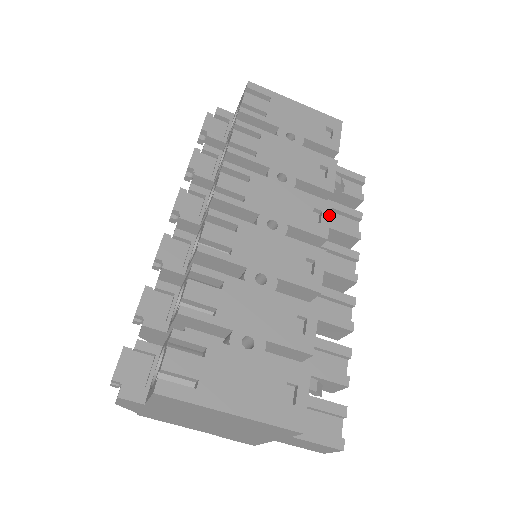
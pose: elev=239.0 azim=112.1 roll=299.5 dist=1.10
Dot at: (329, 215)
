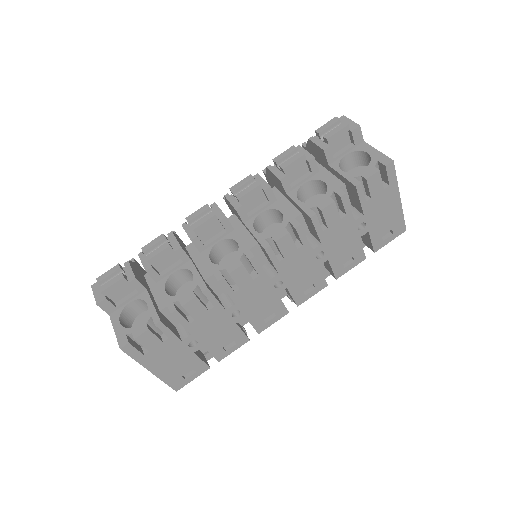
Dot at: (316, 293)
